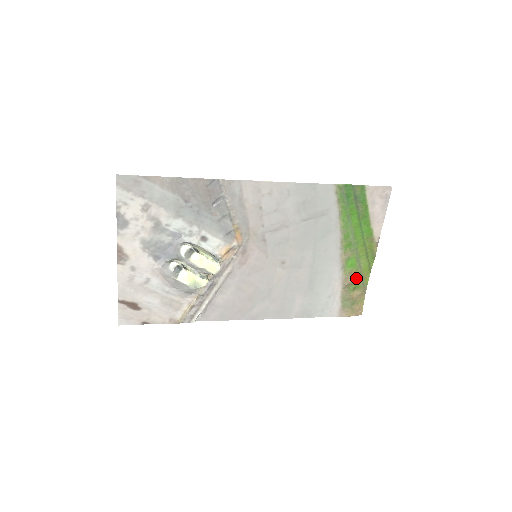
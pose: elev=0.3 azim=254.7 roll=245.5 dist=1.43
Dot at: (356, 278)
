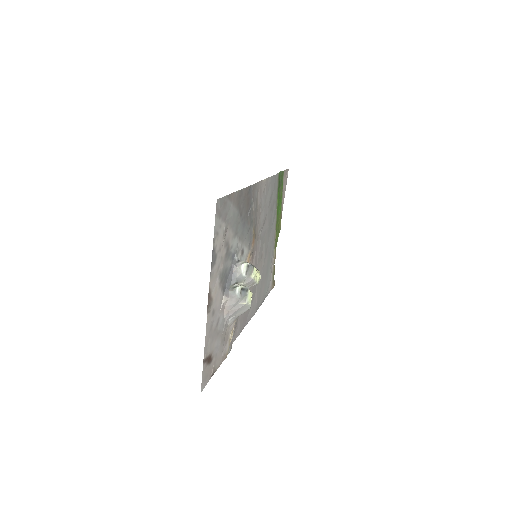
Dot at: occluded
